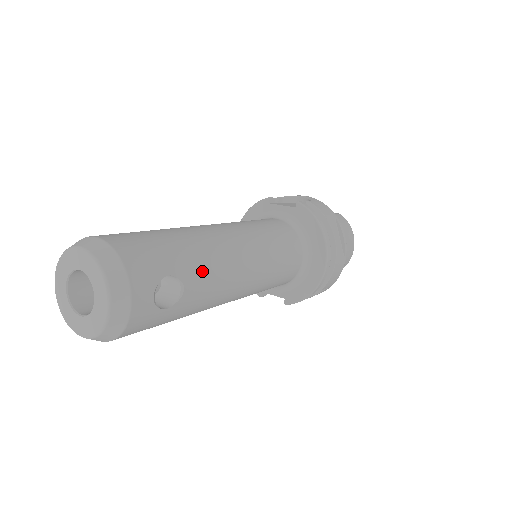
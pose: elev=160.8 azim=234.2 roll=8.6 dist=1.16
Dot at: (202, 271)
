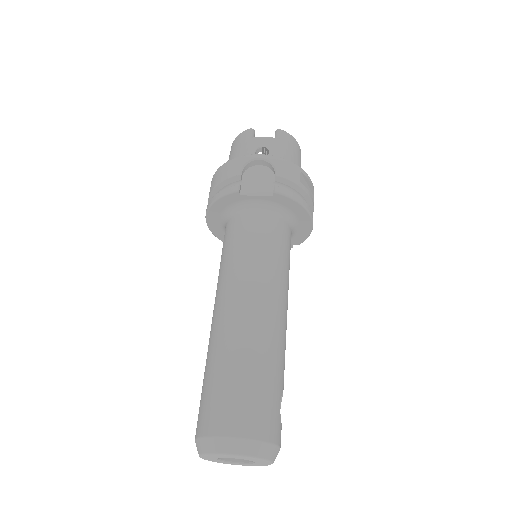
Dot at: (283, 366)
